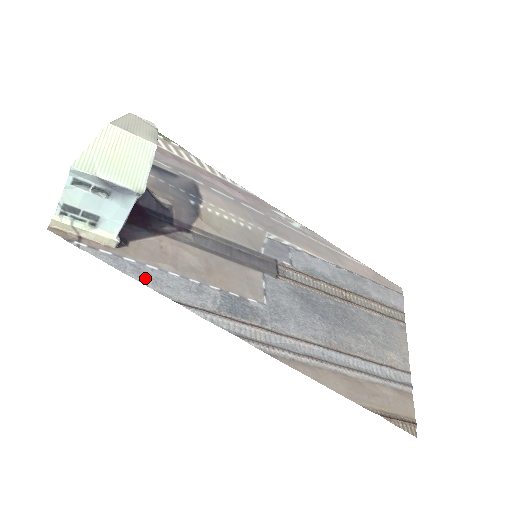
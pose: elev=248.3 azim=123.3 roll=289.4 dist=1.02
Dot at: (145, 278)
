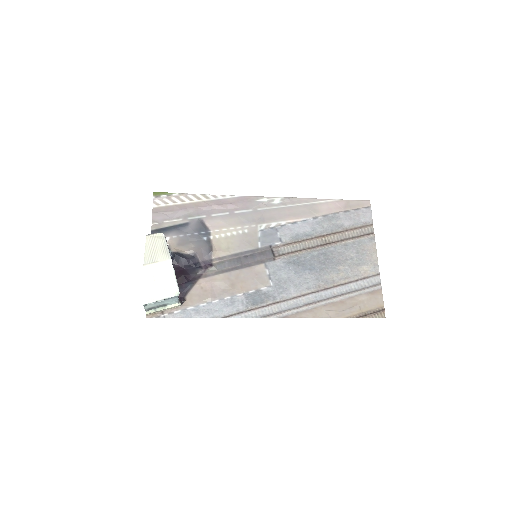
Dot at: (202, 314)
